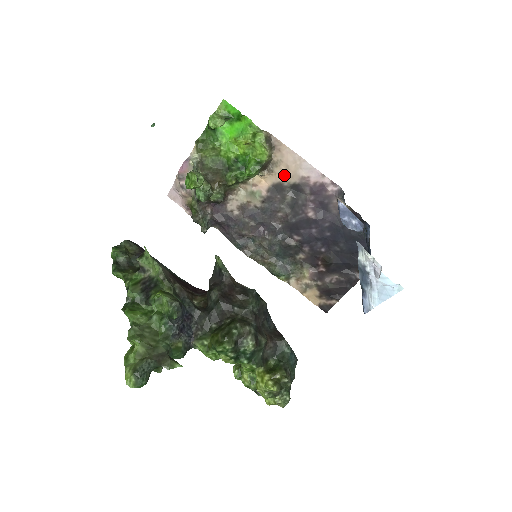
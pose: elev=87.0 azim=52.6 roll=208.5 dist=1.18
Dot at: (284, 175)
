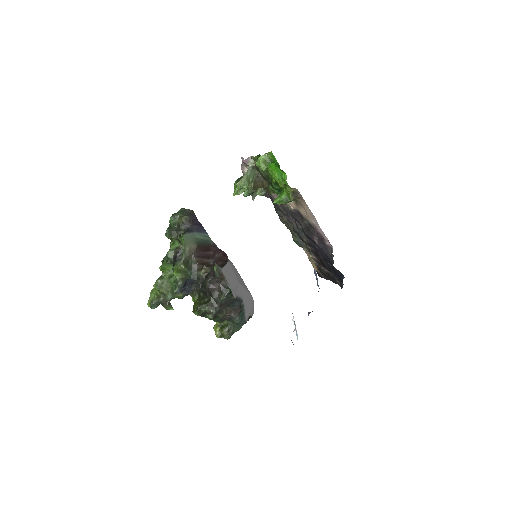
Dot at: (304, 213)
